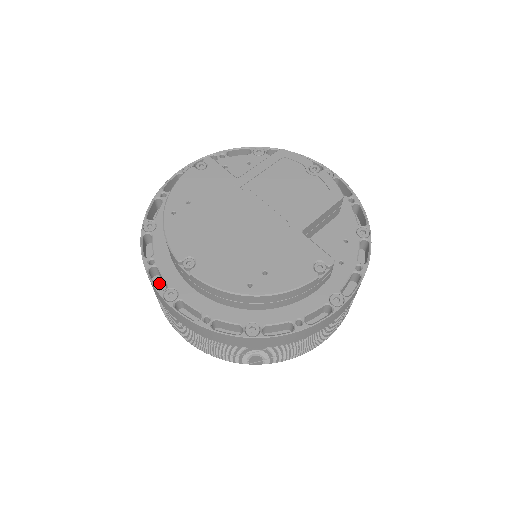
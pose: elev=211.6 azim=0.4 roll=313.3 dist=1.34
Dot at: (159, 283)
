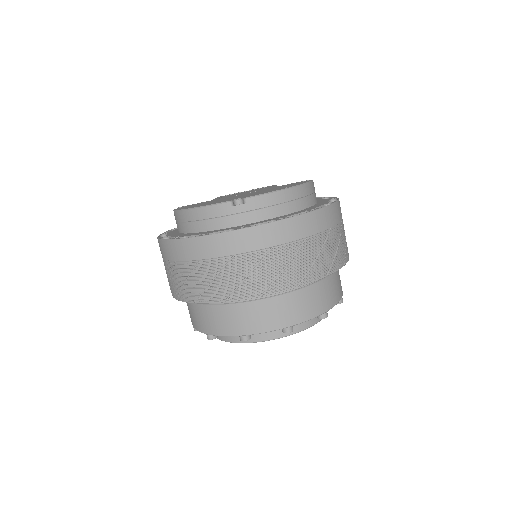
Dot at: occluded
